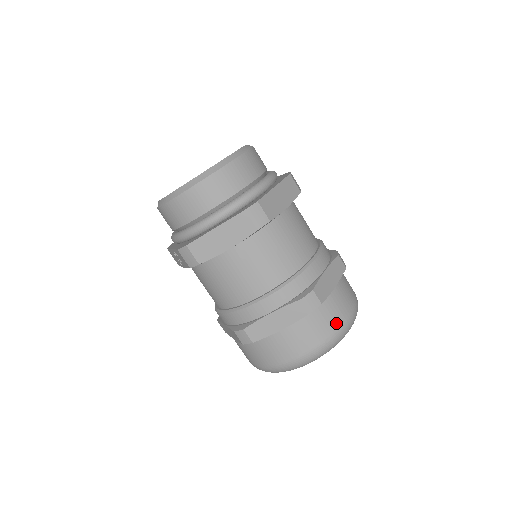
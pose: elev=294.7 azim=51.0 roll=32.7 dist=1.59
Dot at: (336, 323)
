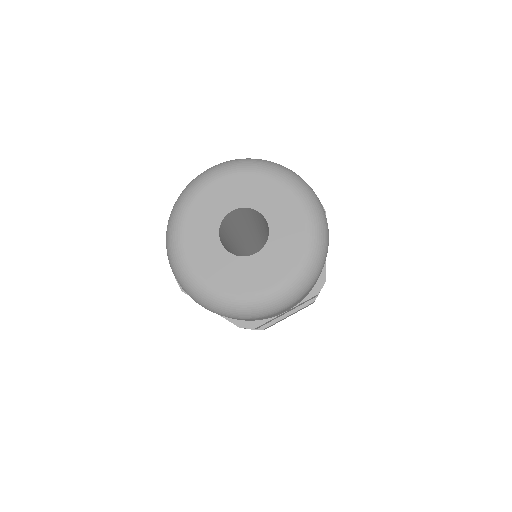
Dot at: occluded
